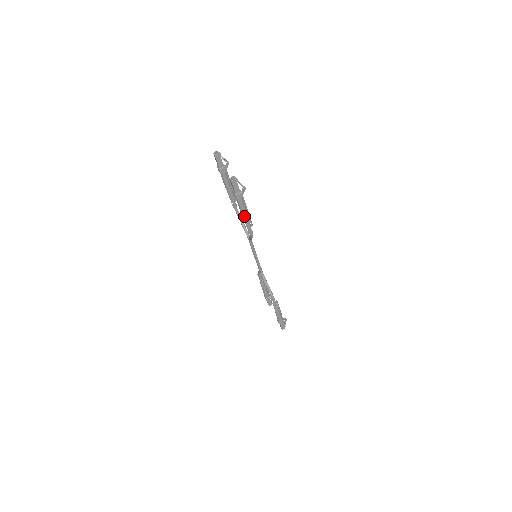
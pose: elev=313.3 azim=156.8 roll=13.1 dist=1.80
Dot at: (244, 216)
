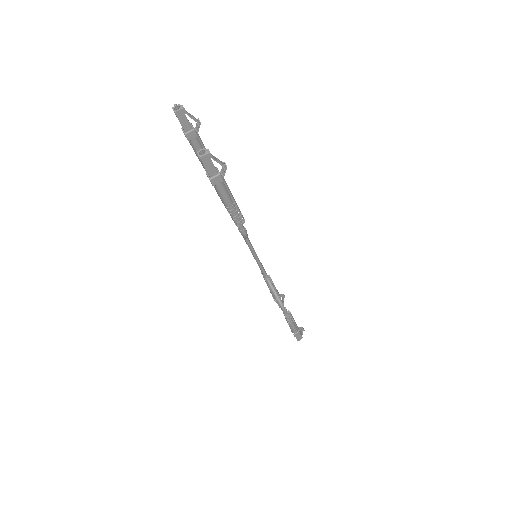
Dot at: (229, 210)
